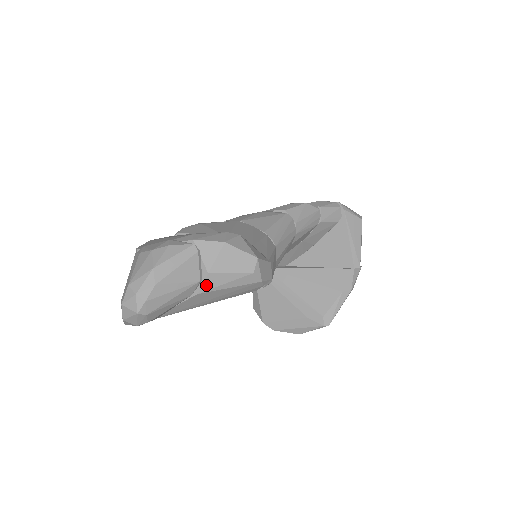
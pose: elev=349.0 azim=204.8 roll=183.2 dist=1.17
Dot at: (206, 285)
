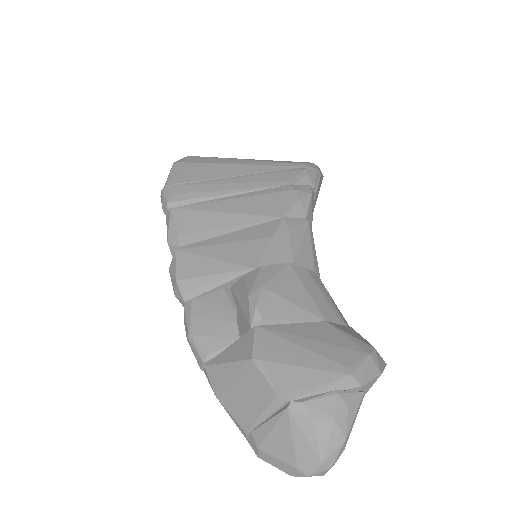
Dot at: occluded
